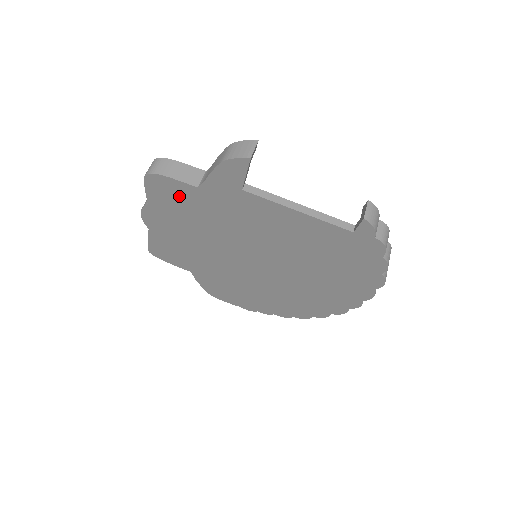
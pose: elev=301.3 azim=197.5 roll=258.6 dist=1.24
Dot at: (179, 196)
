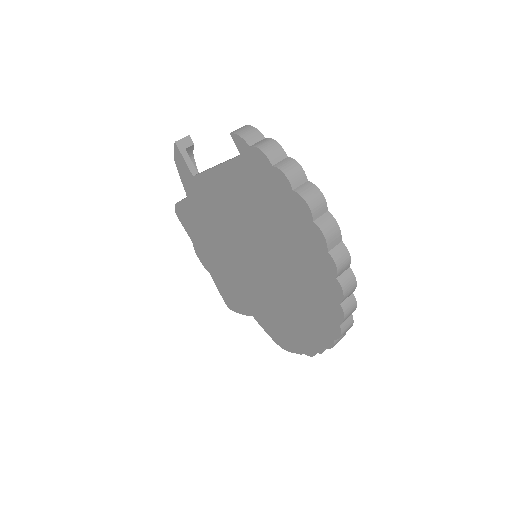
Dot at: (191, 217)
